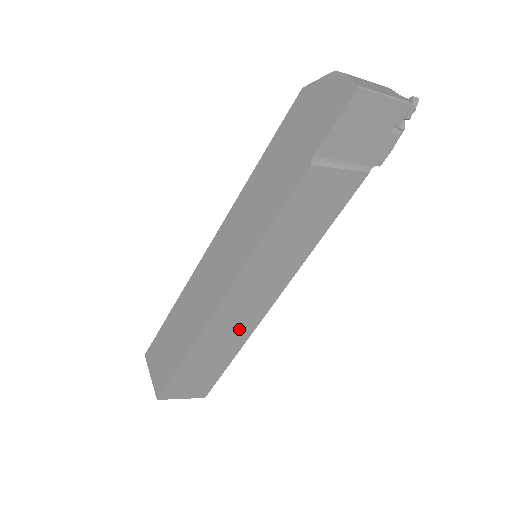
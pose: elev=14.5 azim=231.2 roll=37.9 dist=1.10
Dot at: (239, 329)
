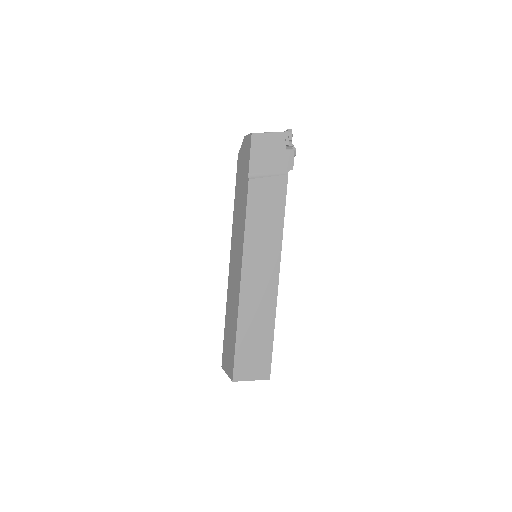
Dot at: (264, 306)
